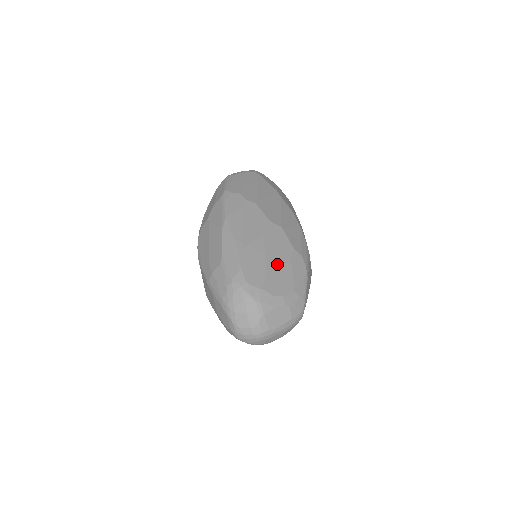
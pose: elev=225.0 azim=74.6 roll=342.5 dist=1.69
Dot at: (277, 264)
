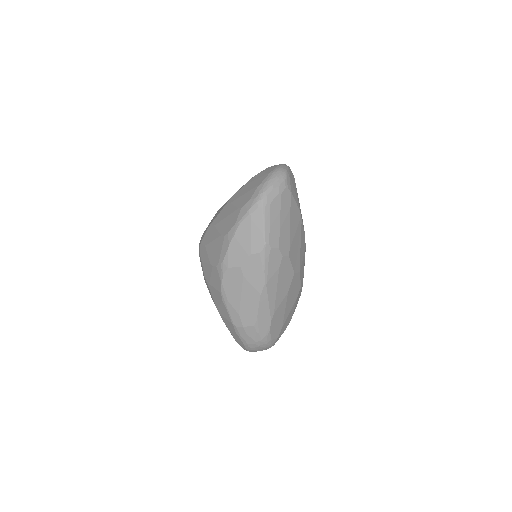
Dot at: (290, 310)
